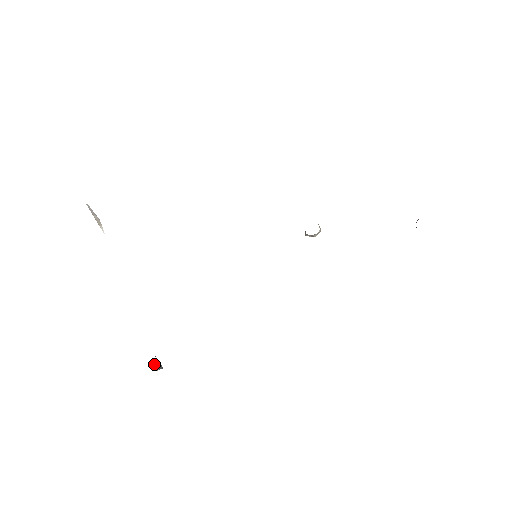
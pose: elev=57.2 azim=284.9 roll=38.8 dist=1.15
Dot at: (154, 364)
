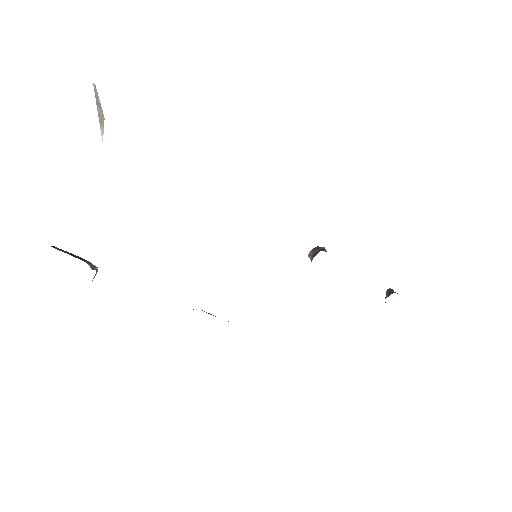
Dot at: (94, 276)
